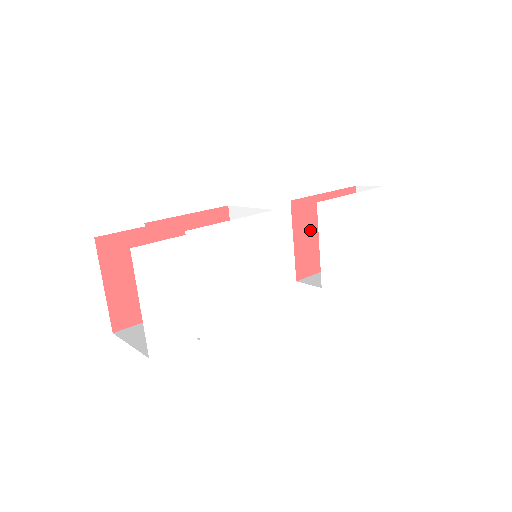
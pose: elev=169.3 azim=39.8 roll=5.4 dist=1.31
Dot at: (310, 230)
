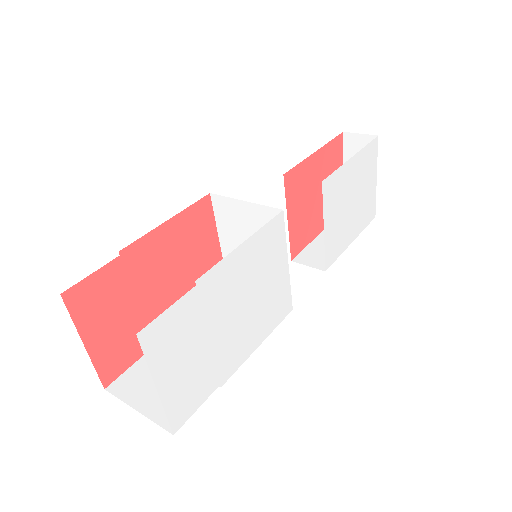
Dot at: (302, 200)
